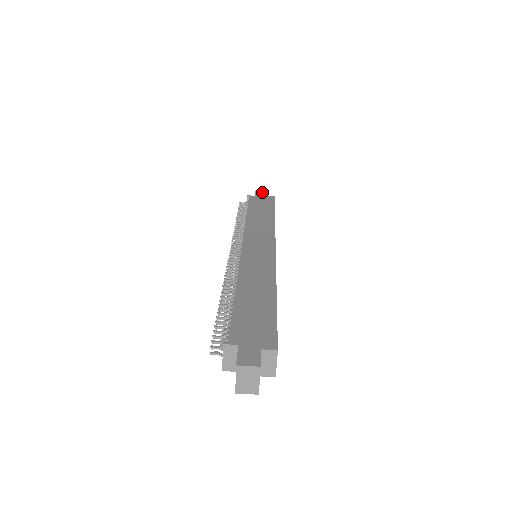
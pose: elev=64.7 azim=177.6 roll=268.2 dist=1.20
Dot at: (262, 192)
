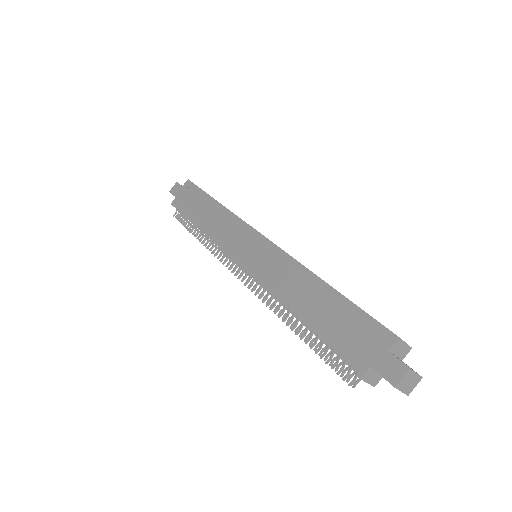
Dot at: (175, 187)
